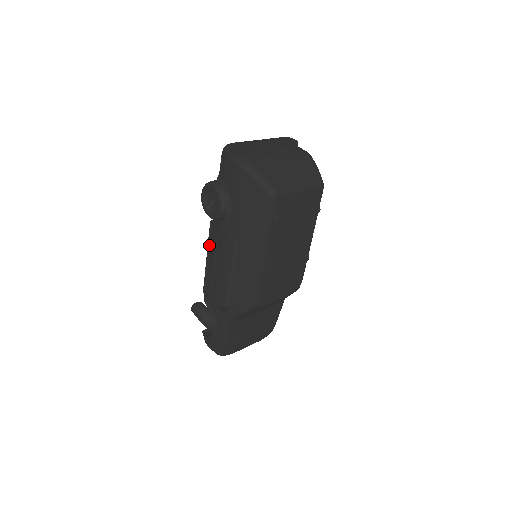
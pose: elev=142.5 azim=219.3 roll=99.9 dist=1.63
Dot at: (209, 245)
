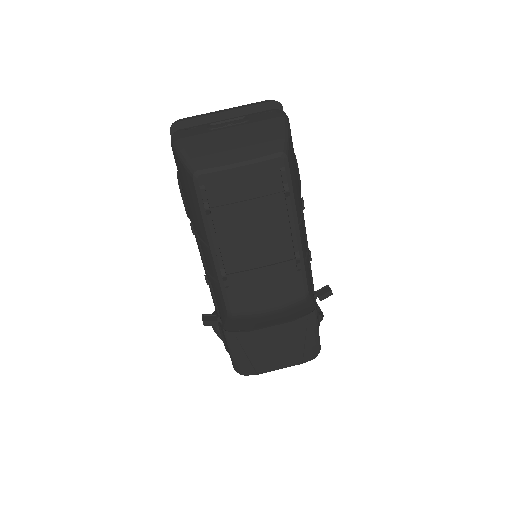
Dot at: occluded
